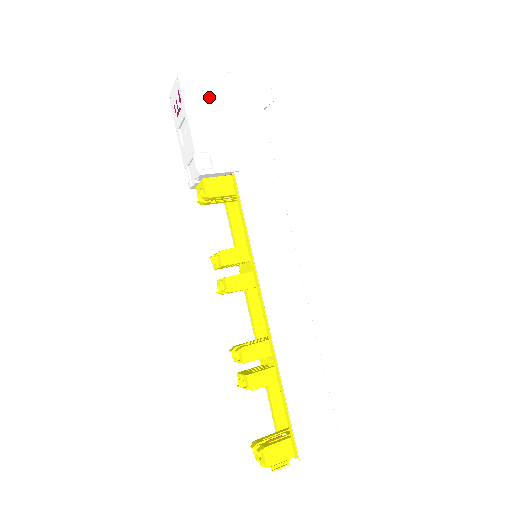
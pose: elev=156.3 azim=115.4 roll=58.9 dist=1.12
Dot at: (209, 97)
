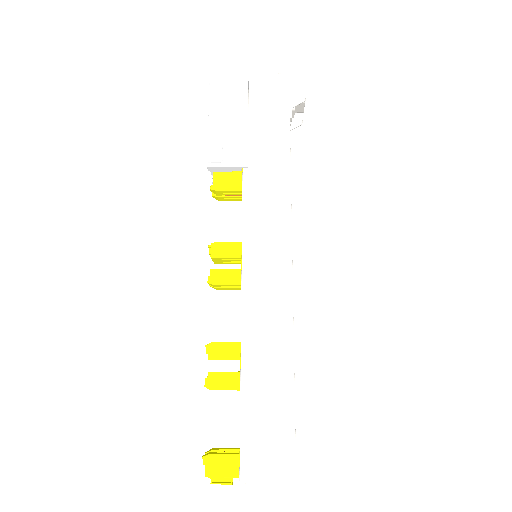
Dot at: (235, 96)
